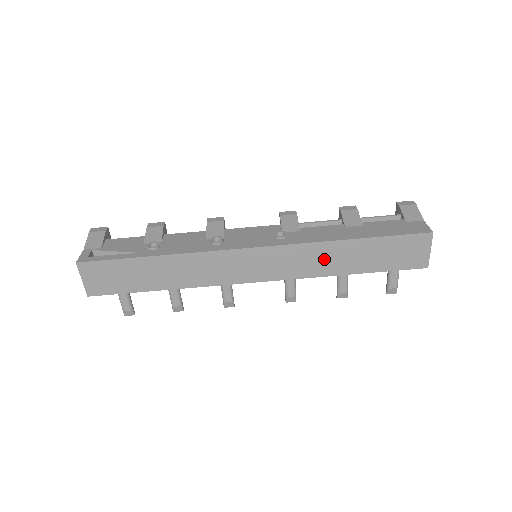
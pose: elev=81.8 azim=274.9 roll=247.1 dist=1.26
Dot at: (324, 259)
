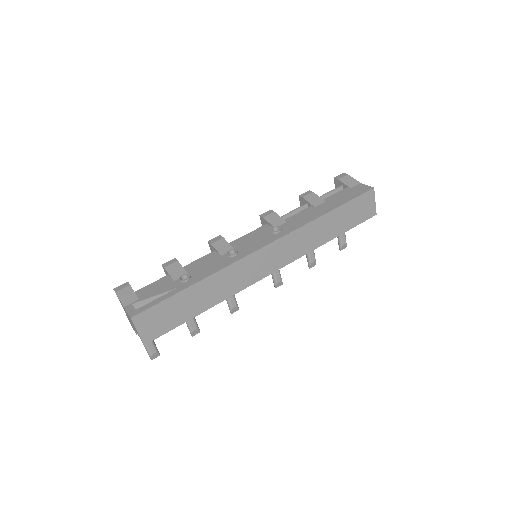
Dot at: (313, 235)
